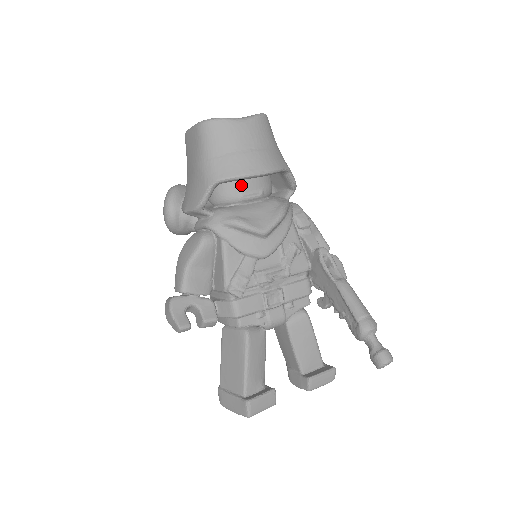
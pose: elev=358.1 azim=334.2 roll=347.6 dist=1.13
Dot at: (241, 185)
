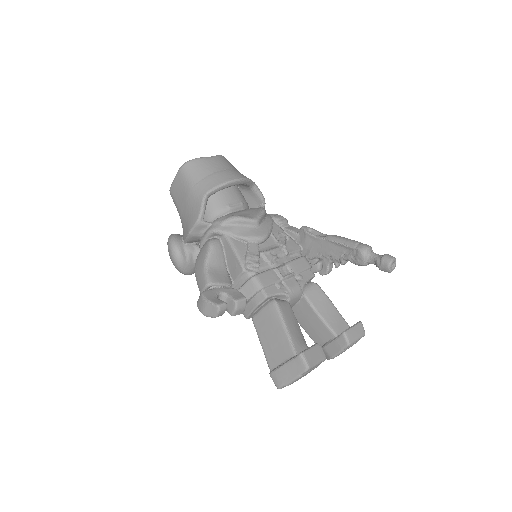
Dot at: (225, 199)
